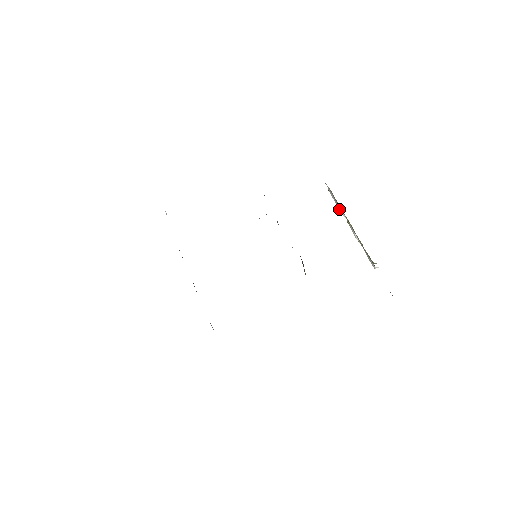
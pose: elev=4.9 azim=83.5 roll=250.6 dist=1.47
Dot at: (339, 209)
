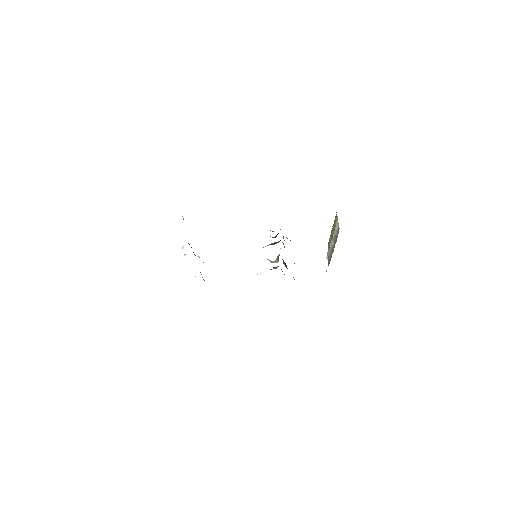
Dot at: (333, 234)
